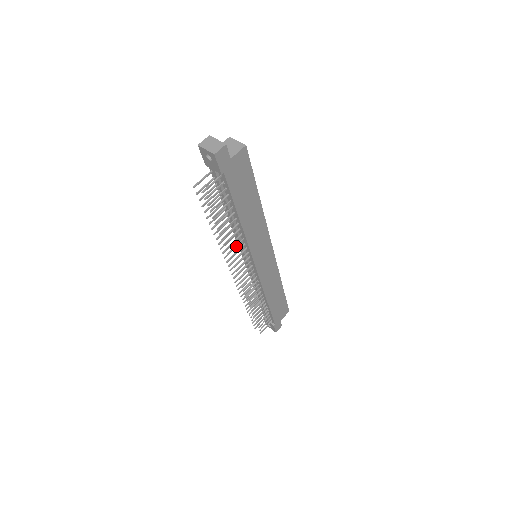
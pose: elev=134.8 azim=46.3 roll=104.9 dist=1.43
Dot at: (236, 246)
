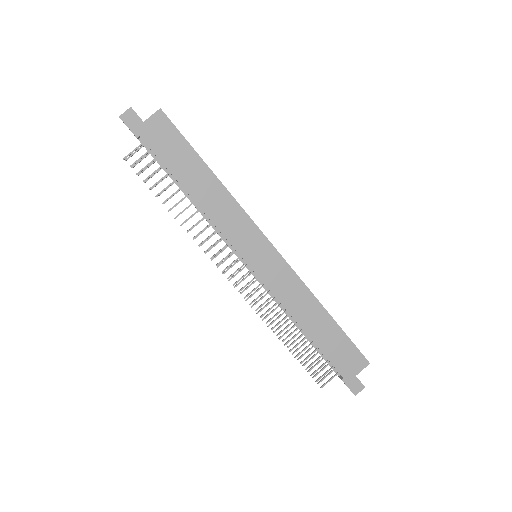
Dot at: (203, 231)
